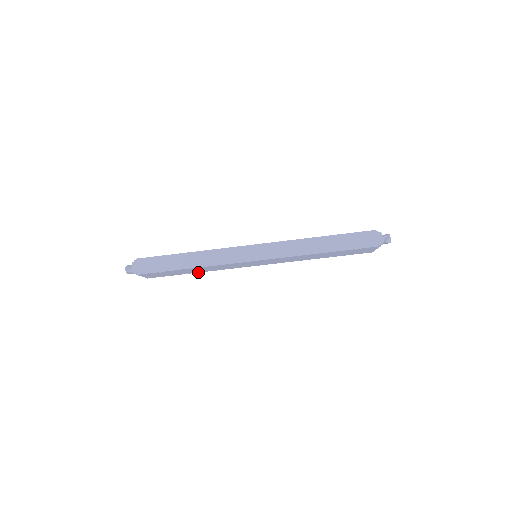
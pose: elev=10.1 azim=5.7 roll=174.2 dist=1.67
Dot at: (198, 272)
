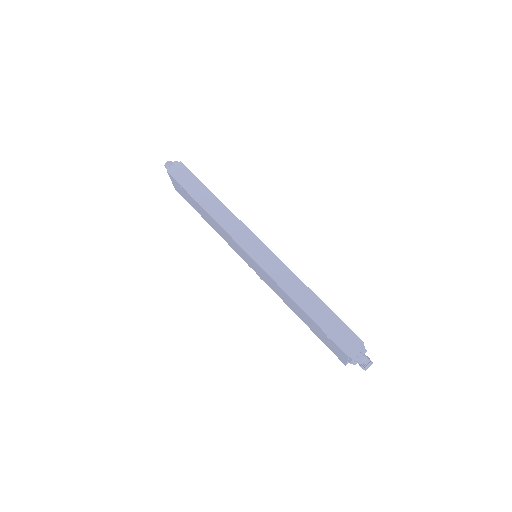
Dot at: (208, 223)
